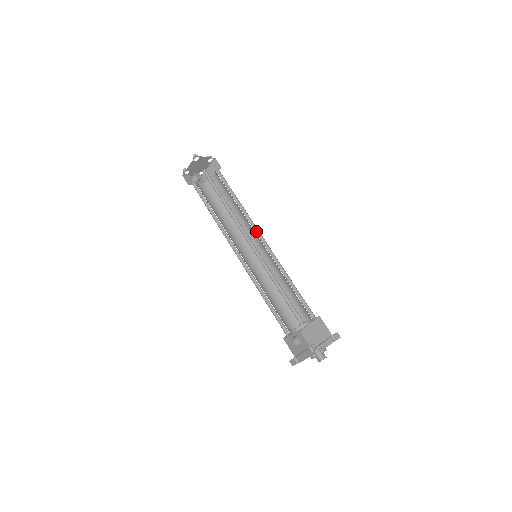
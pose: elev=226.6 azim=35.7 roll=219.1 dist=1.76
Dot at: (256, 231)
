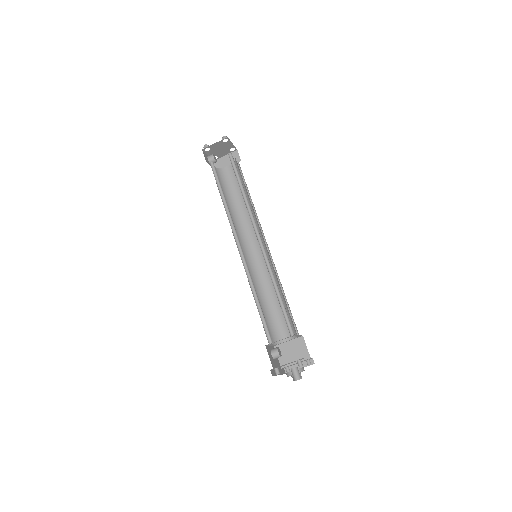
Dot at: (260, 233)
